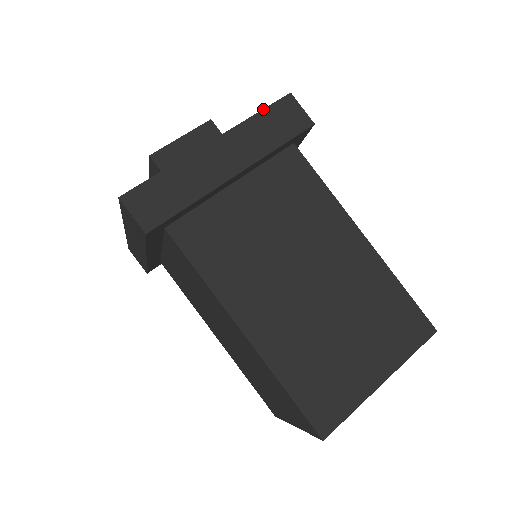
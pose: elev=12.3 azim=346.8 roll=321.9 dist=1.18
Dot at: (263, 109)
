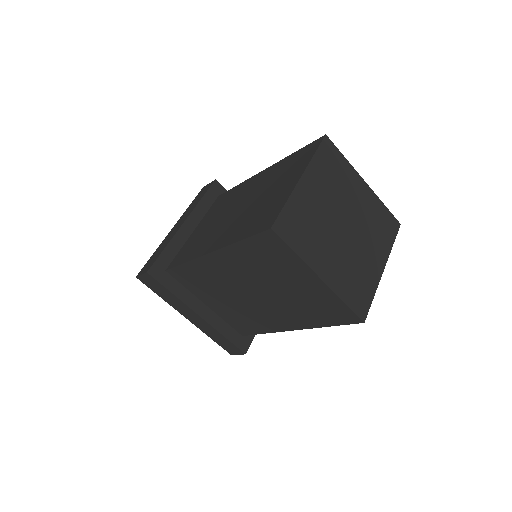
Dot at: (192, 202)
